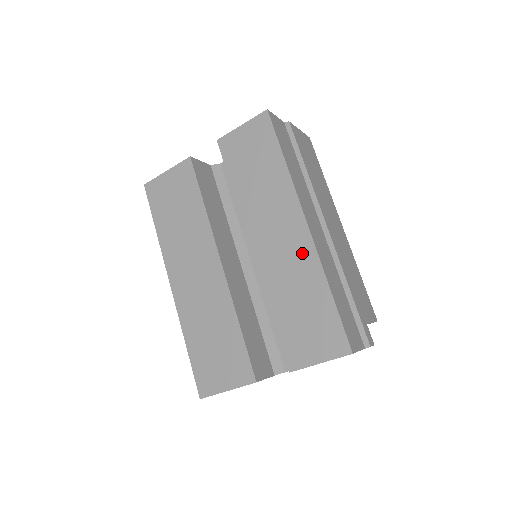
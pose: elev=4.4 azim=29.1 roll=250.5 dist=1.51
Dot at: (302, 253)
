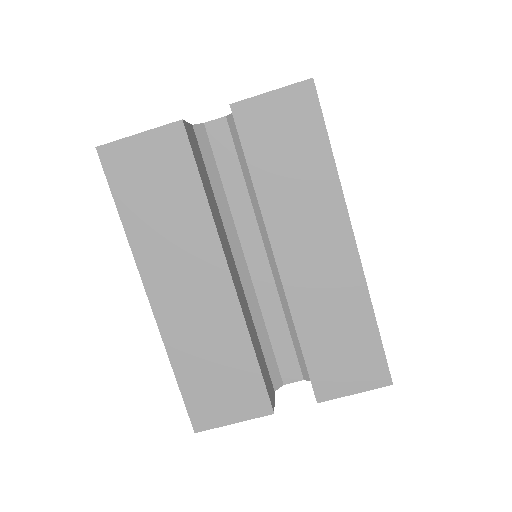
Dot at: (346, 275)
